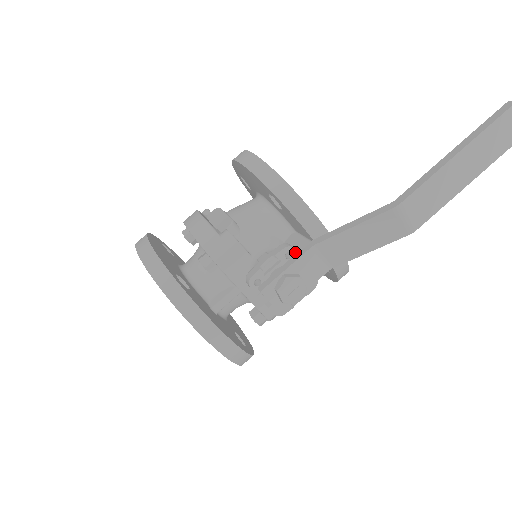
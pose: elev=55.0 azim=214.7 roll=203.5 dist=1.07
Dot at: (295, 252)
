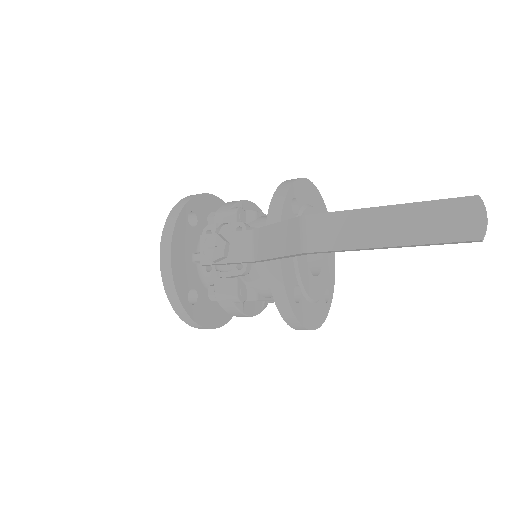
Dot at: occluded
